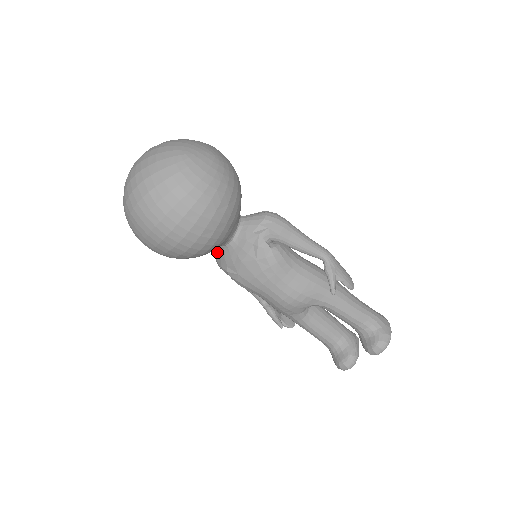
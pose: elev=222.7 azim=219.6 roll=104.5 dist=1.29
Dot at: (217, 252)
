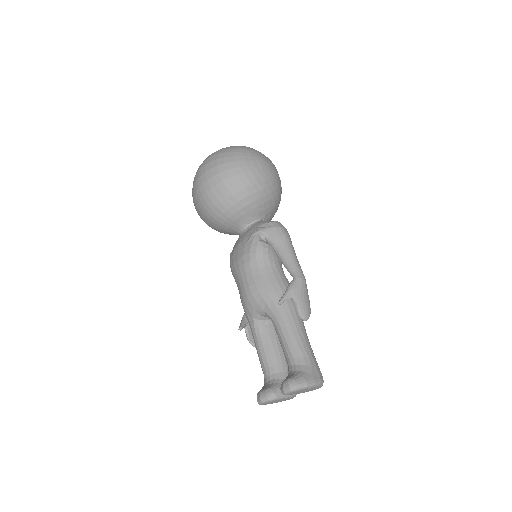
Dot at: occluded
